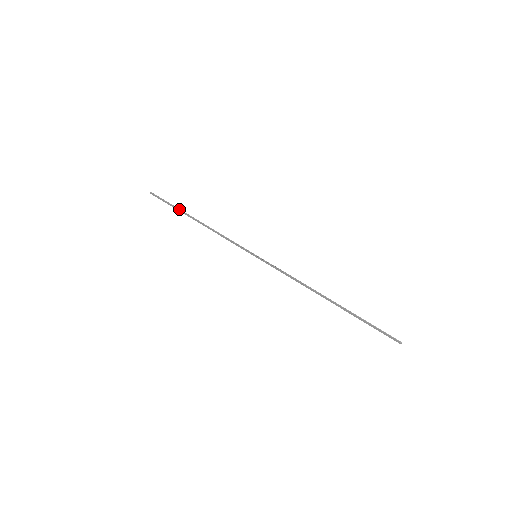
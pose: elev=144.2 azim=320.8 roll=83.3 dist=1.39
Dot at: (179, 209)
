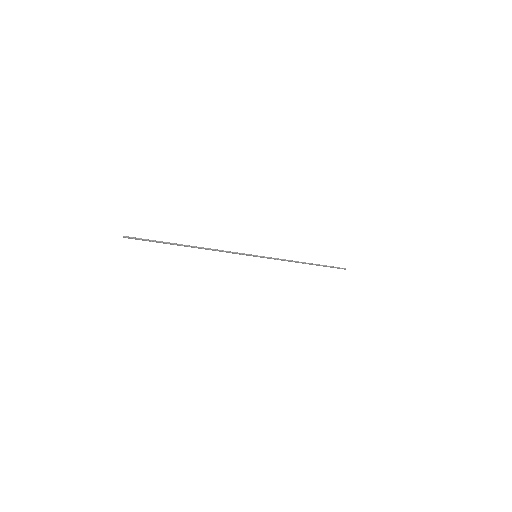
Dot at: (170, 243)
